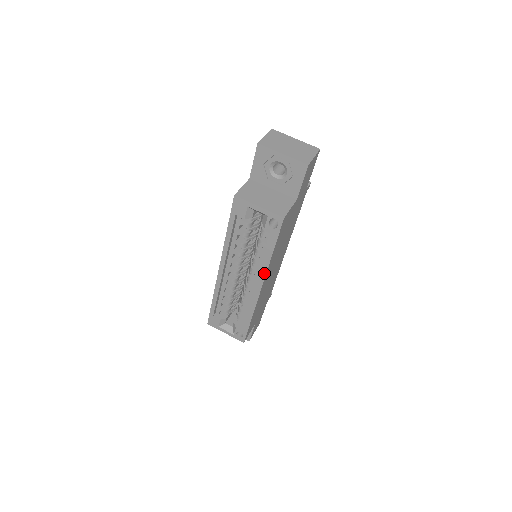
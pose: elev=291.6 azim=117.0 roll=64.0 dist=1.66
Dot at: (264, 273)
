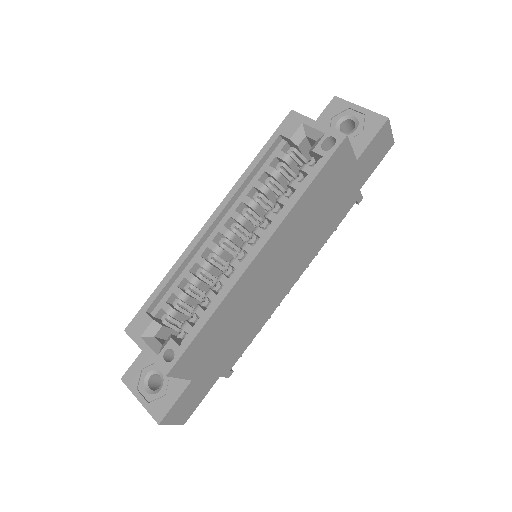
Dot at: (277, 223)
